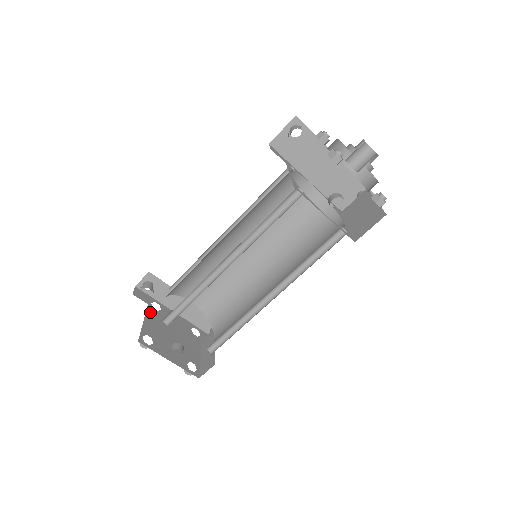
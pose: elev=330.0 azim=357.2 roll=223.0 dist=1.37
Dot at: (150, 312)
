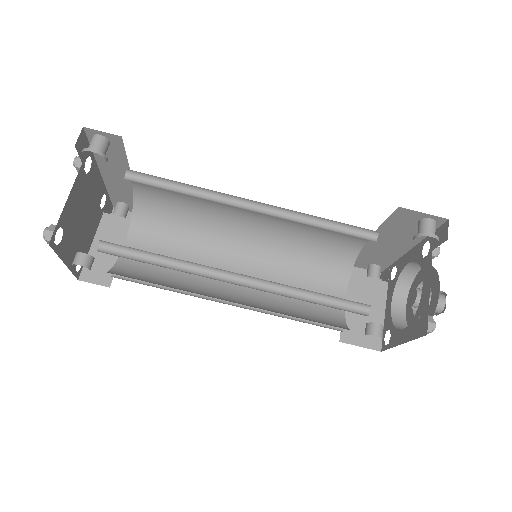
Dot at: (79, 179)
